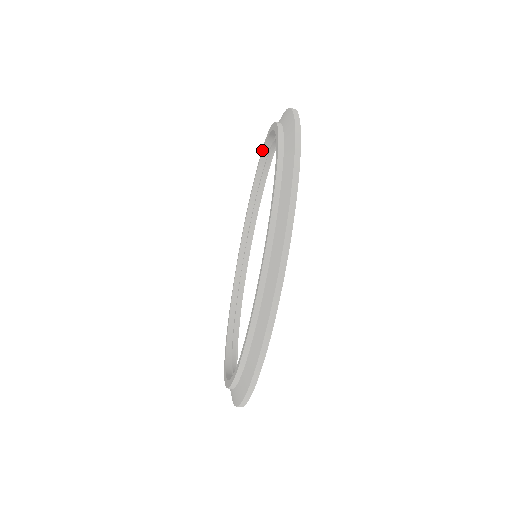
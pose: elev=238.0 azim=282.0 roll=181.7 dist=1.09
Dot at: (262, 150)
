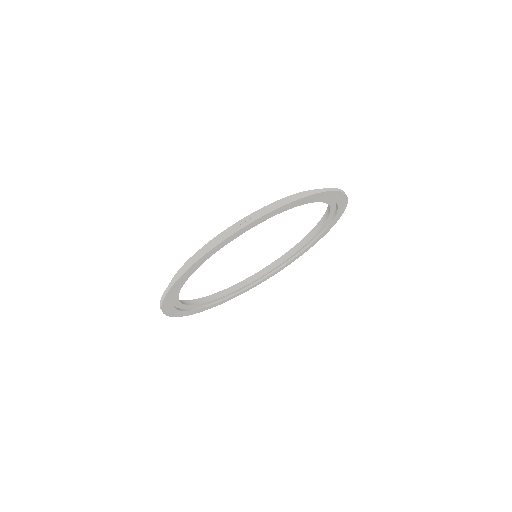
Dot at: (327, 209)
